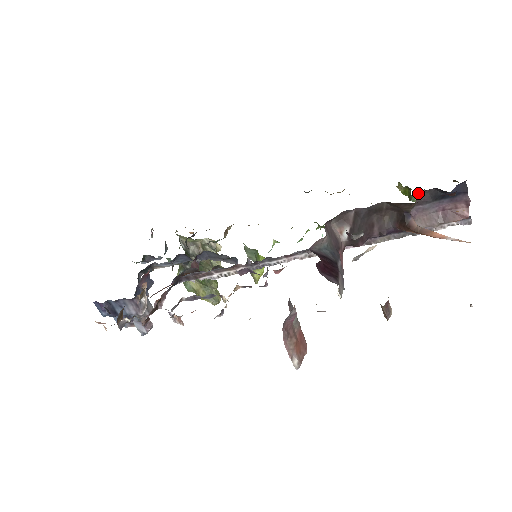
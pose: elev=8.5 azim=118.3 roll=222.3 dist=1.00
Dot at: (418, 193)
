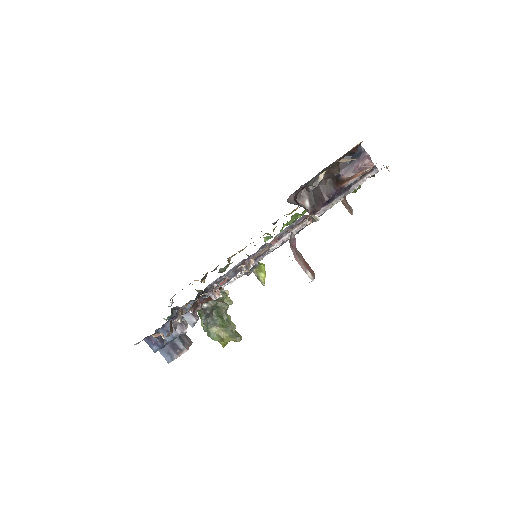
Dot at: occluded
